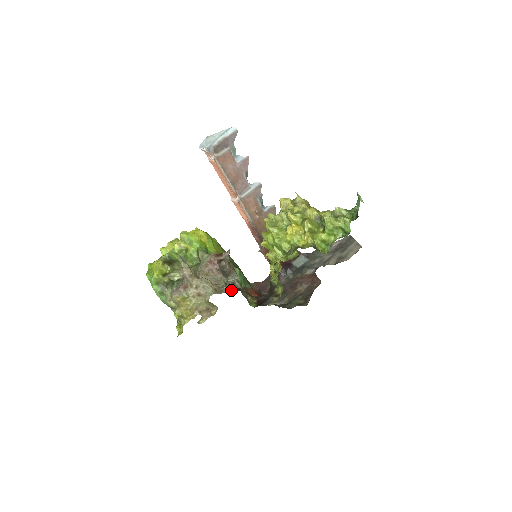
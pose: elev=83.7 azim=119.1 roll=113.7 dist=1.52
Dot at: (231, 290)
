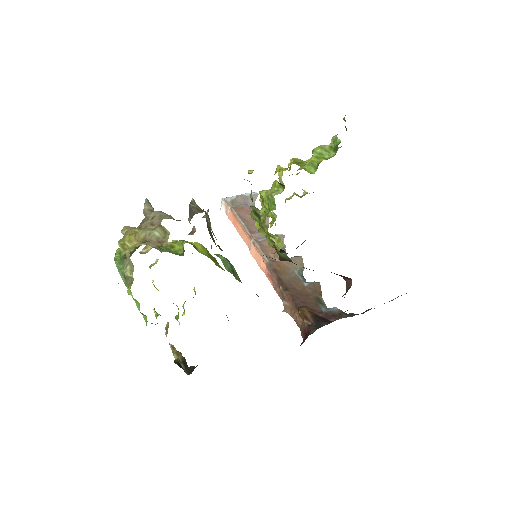
Dot at: occluded
